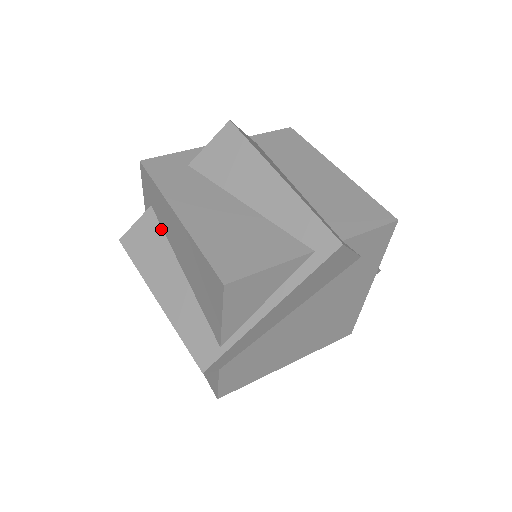
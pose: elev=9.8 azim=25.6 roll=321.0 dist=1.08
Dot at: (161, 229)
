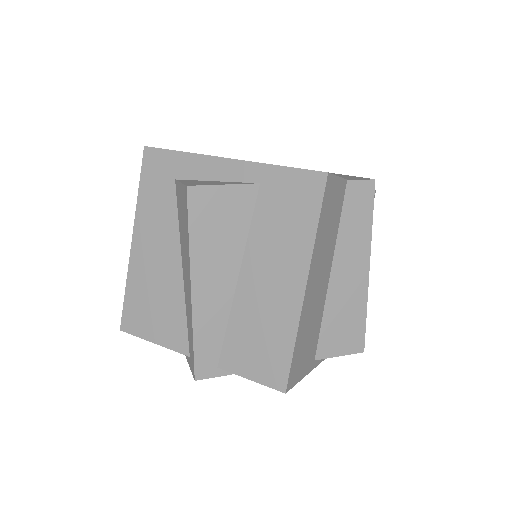
Dot at: occluded
